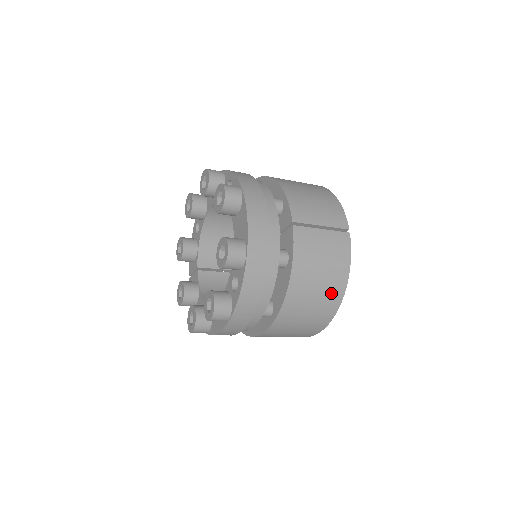
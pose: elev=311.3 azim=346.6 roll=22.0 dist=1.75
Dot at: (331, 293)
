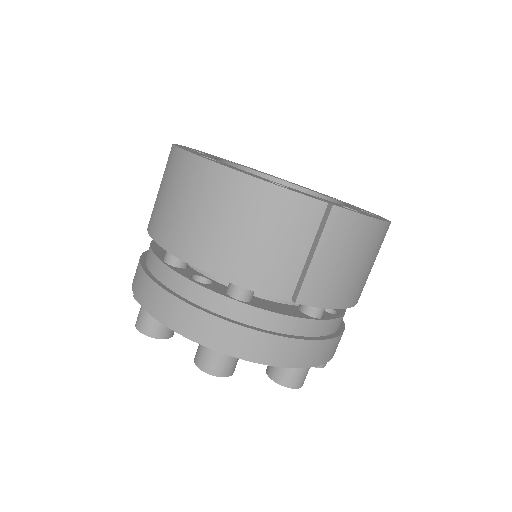
Dot at: (379, 243)
